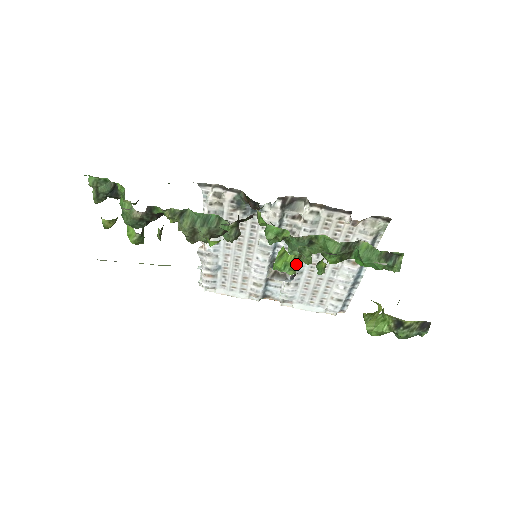
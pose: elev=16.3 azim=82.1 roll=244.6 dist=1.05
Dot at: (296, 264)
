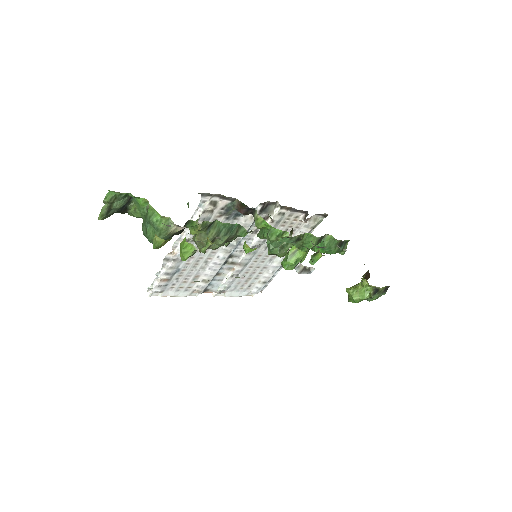
Dot at: (304, 259)
